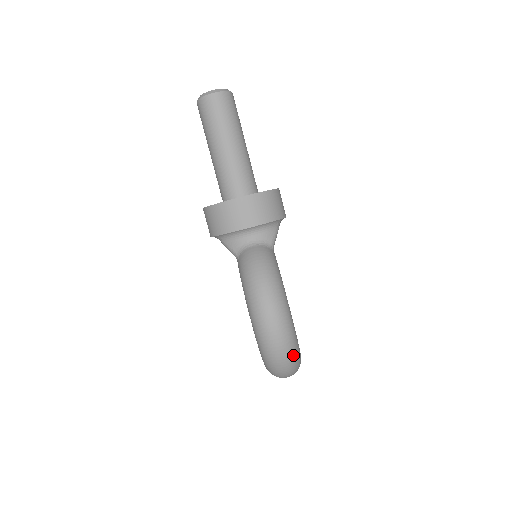
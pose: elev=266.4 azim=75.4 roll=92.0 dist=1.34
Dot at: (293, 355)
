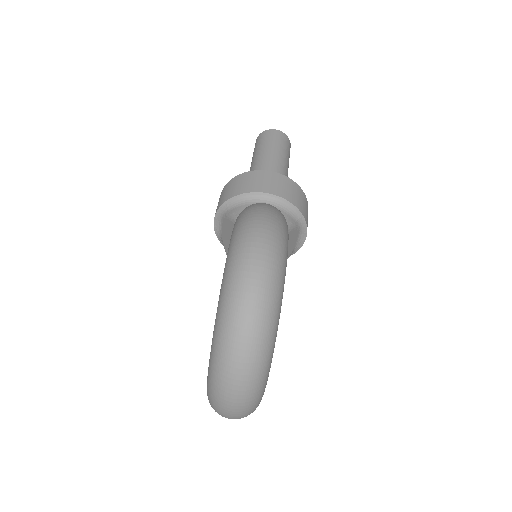
Dot at: (270, 302)
